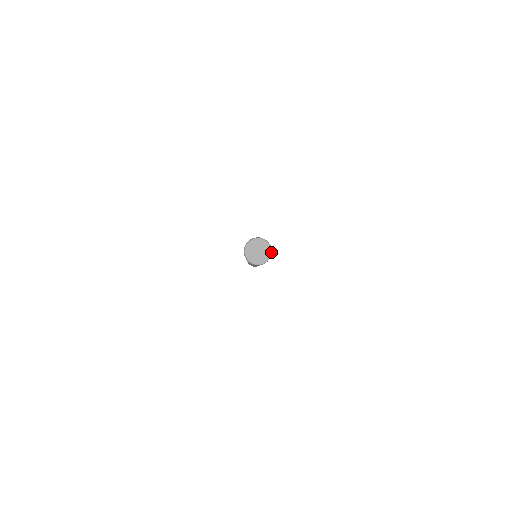
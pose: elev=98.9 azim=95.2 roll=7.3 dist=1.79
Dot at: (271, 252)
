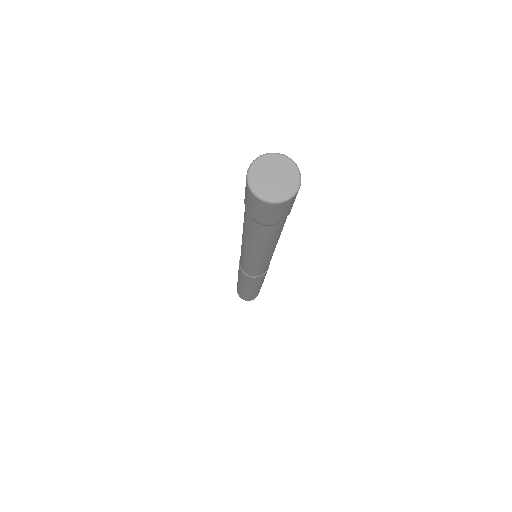
Dot at: (299, 183)
